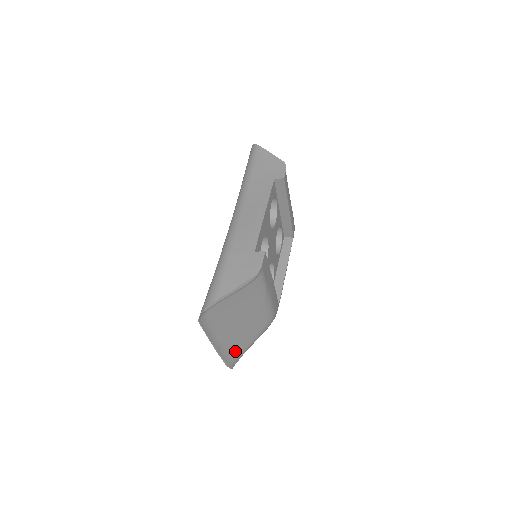
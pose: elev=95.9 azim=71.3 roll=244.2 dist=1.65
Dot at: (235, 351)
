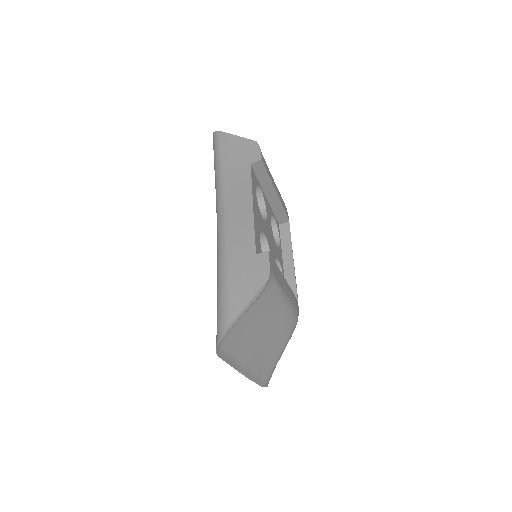
Dot at: (266, 368)
